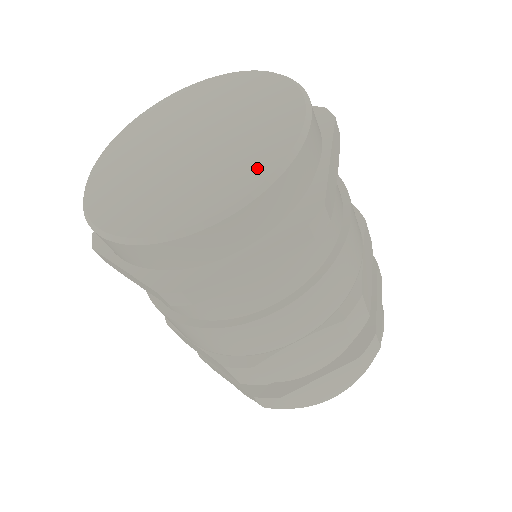
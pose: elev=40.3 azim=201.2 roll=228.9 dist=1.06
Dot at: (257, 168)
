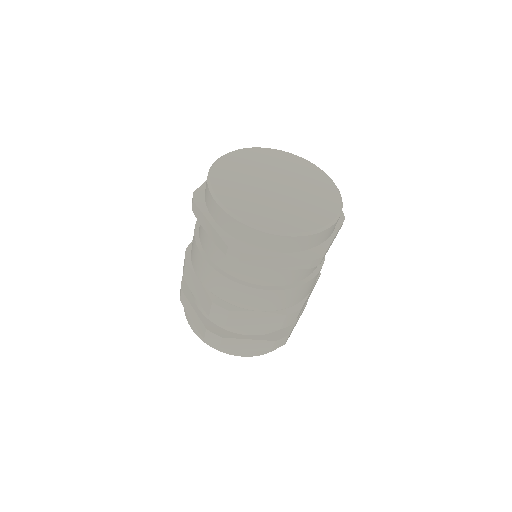
Dot at: (331, 195)
